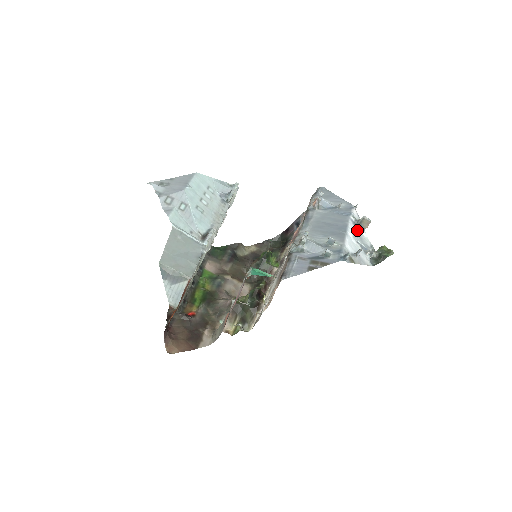
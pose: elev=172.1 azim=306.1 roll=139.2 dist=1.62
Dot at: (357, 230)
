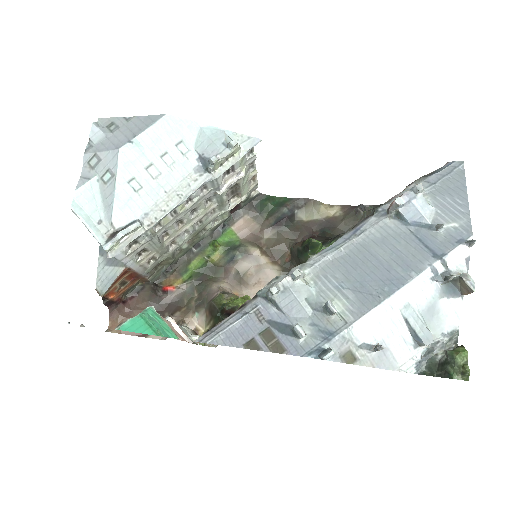
Dot at: (435, 293)
